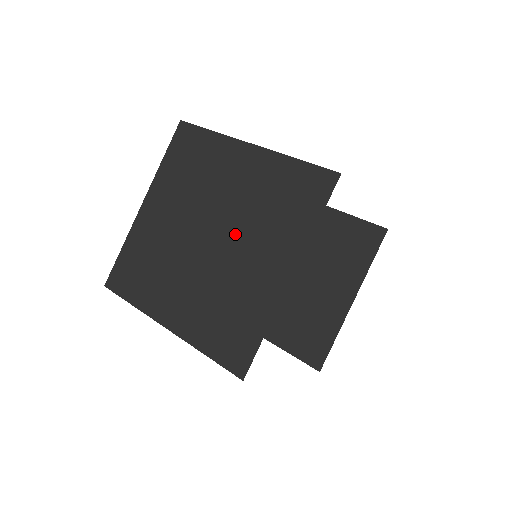
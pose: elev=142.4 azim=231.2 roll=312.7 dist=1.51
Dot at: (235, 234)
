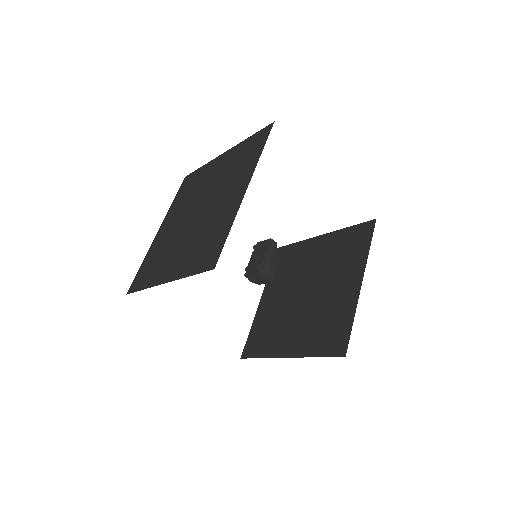
Dot at: (213, 198)
